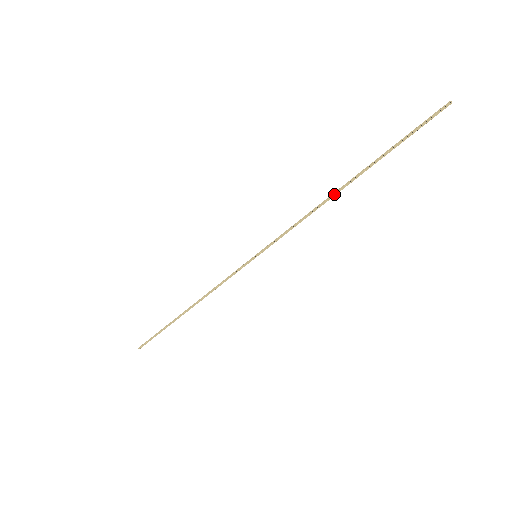
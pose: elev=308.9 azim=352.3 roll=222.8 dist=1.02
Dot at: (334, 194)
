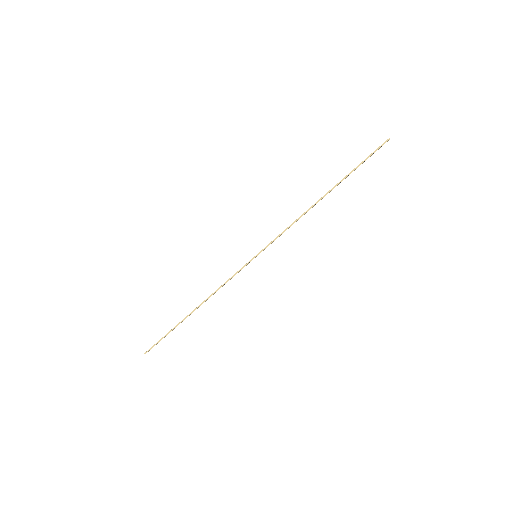
Dot at: occluded
